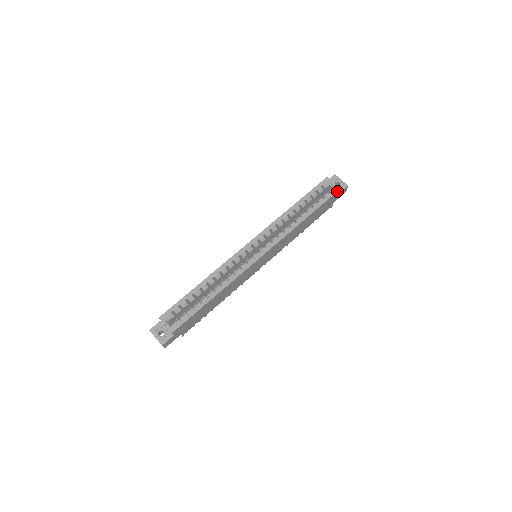
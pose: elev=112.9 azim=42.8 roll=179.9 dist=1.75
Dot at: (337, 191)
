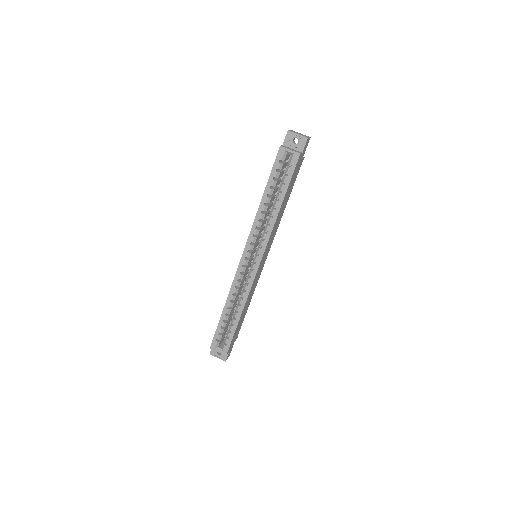
Dot at: (298, 159)
